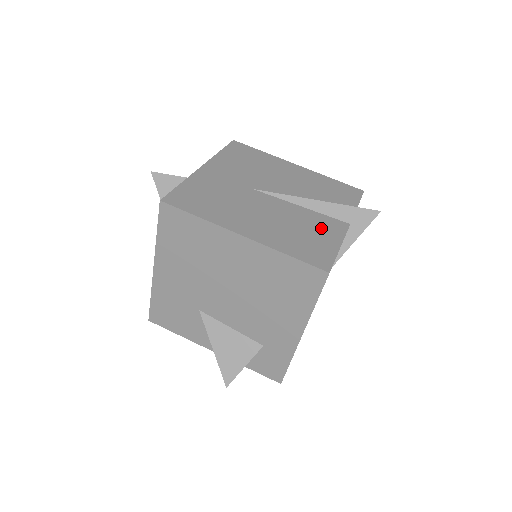
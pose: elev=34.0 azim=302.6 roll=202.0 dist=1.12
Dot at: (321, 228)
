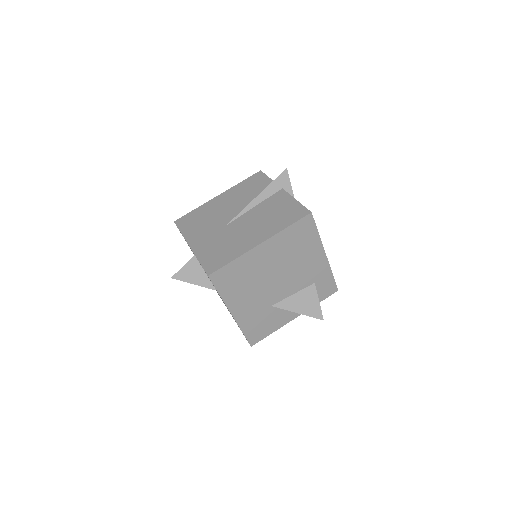
Dot at: (277, 204)
